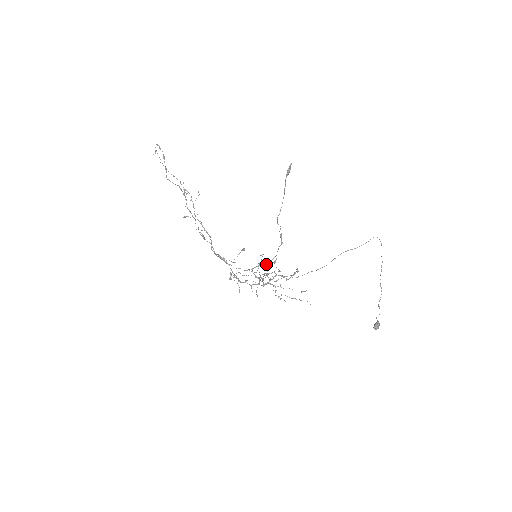
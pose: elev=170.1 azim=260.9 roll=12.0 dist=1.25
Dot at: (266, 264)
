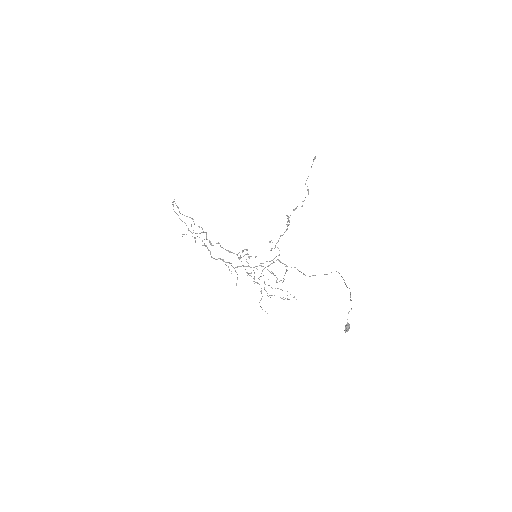
Dot at: (296, 207)
